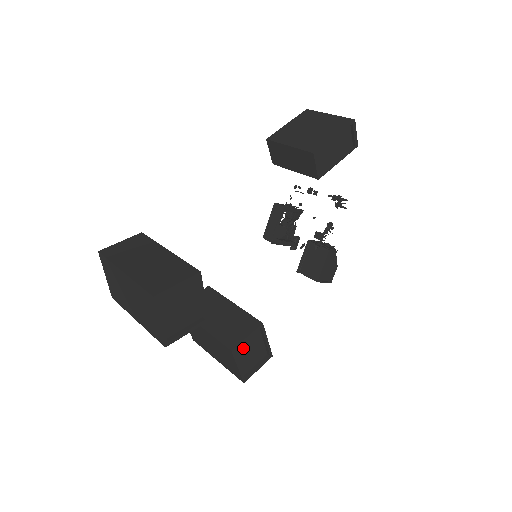
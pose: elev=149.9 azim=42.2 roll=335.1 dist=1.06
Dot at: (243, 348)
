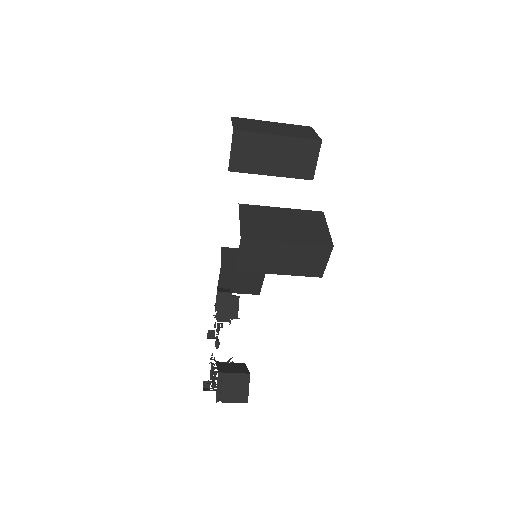
Dot at: occluded
